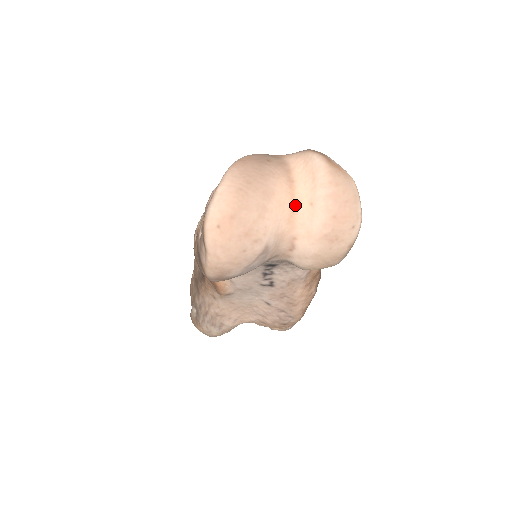
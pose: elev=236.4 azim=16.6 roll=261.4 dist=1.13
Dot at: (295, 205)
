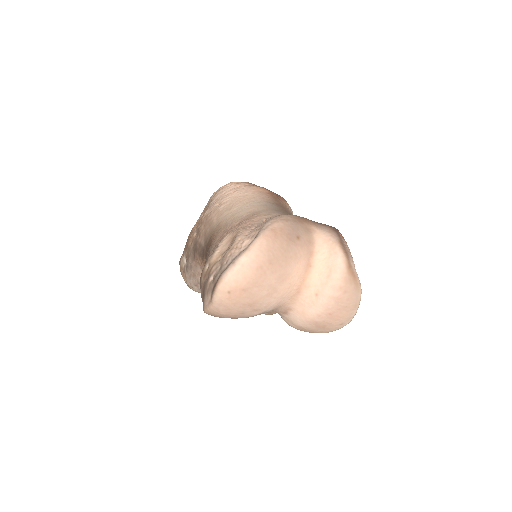
Dot at: (303, 287)
